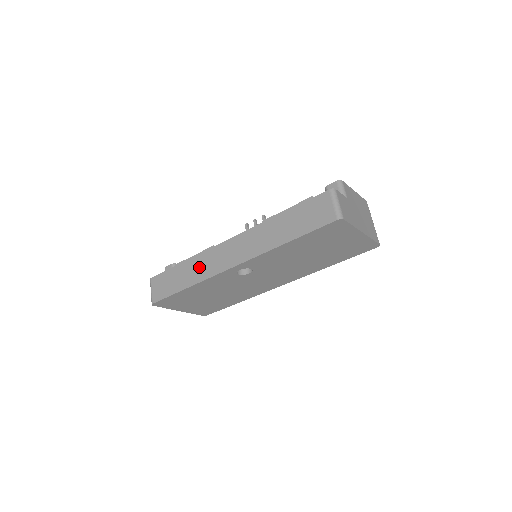
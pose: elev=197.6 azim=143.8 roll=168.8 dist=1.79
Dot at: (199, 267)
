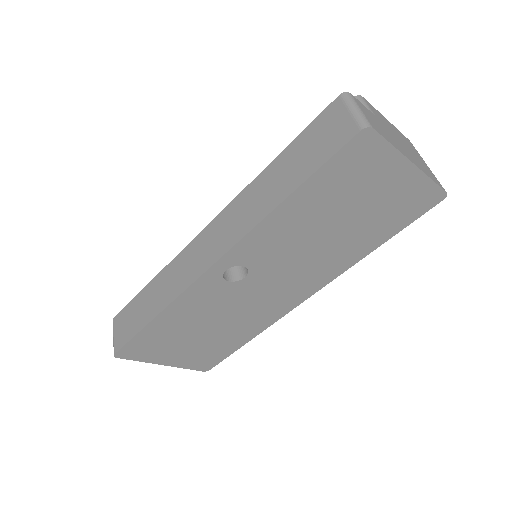
Dot at: (169, 281)
